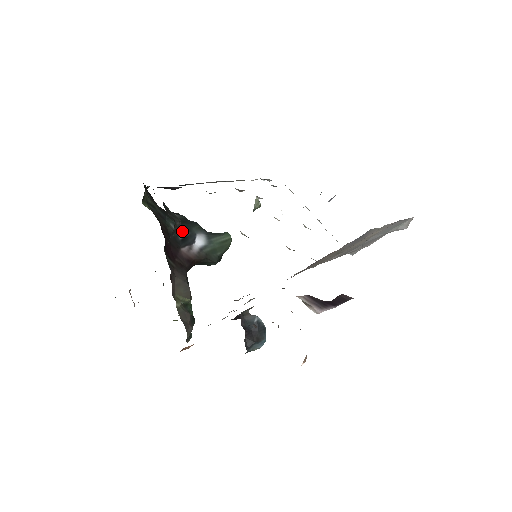
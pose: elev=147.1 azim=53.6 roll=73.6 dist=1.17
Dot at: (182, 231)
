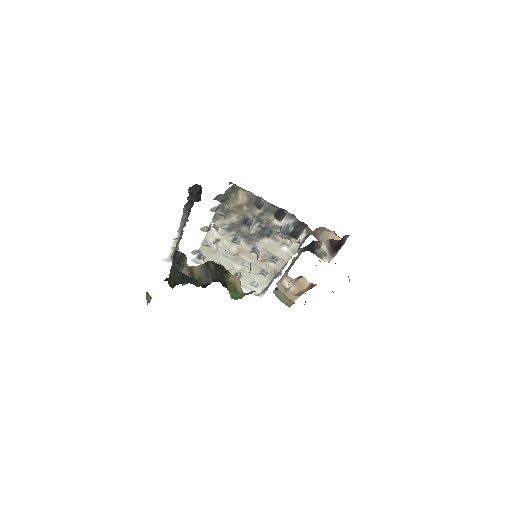
Dot at: occluded
